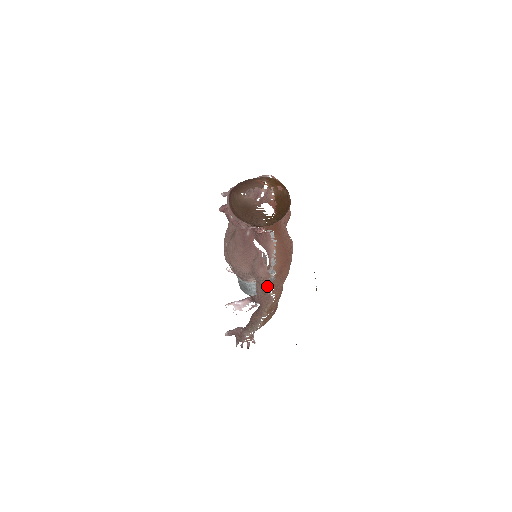
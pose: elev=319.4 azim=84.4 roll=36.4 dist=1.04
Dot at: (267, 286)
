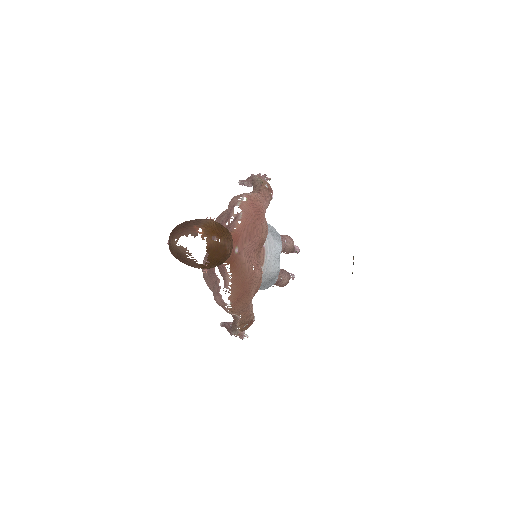
Dot at: (226, 311)
